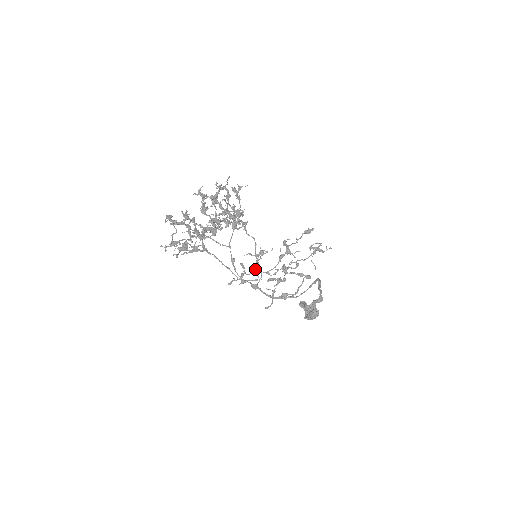
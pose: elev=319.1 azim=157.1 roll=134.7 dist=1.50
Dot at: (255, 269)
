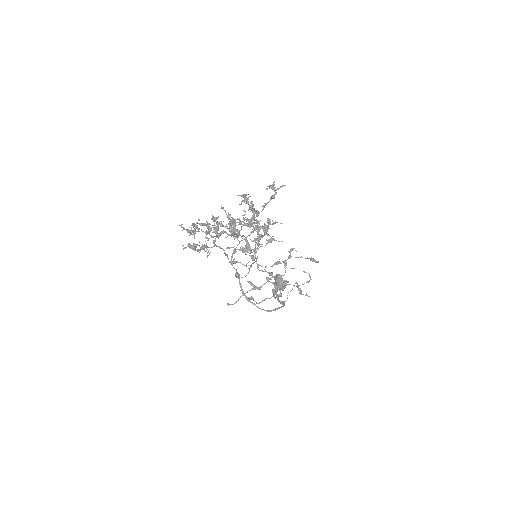
Dot at: (251, 257)
